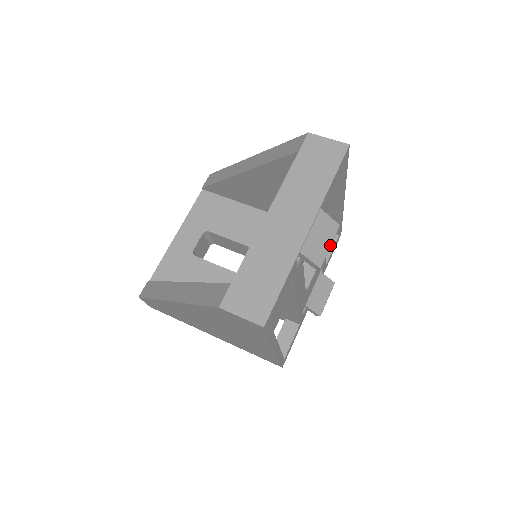
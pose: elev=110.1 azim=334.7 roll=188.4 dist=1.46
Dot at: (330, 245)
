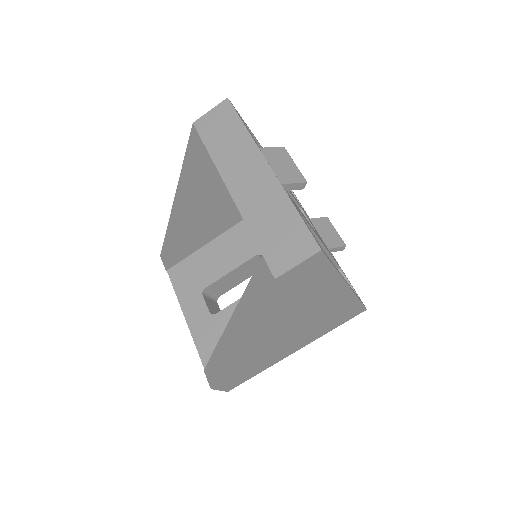
Dot at: (294, 164)
